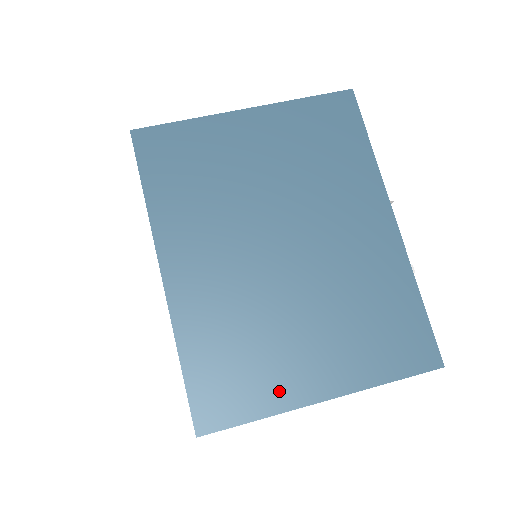
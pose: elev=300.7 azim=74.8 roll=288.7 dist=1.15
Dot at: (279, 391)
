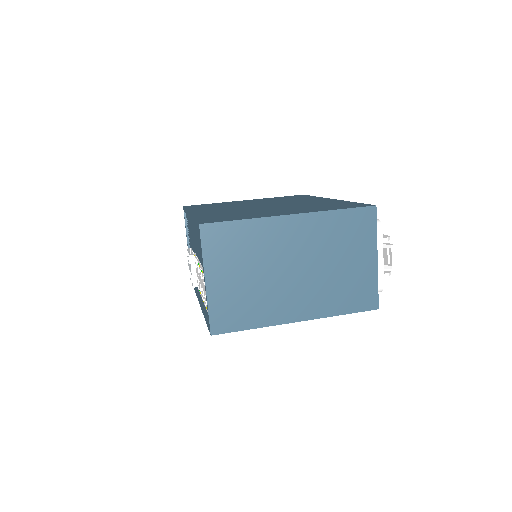
Dot at: (259, 216)
